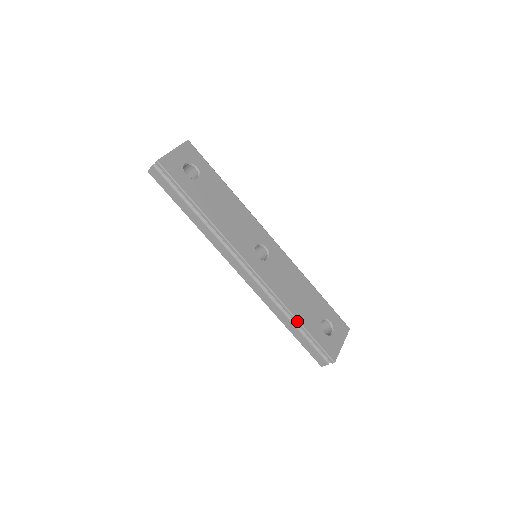
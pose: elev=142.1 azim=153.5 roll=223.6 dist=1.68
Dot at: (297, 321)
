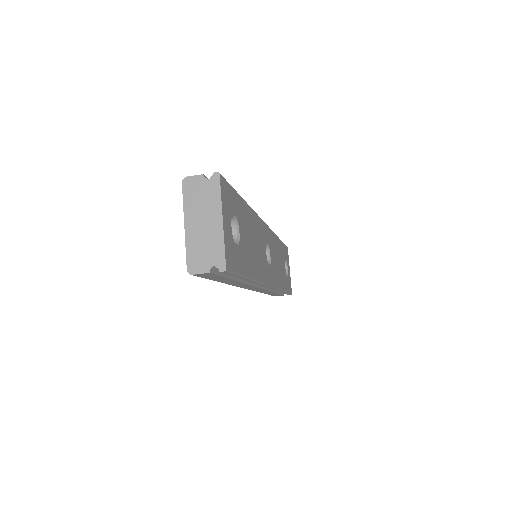
Dot at: occluded
